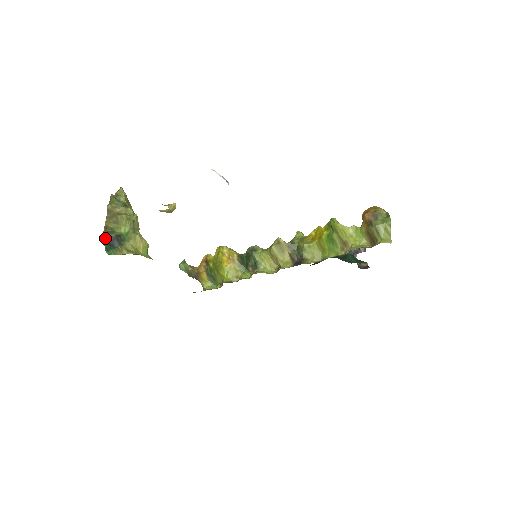
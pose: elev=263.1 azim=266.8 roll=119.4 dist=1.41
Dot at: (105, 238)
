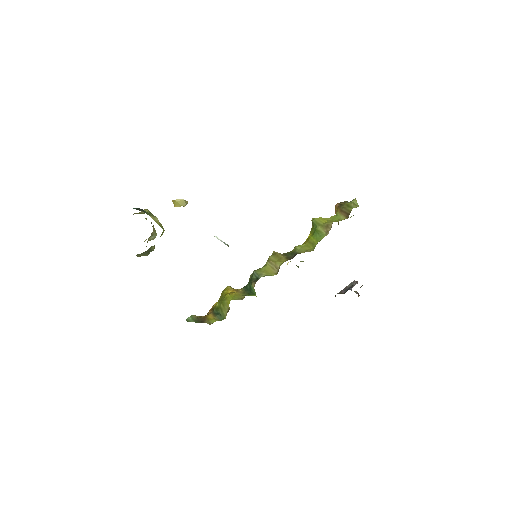
Dot at: occluded
